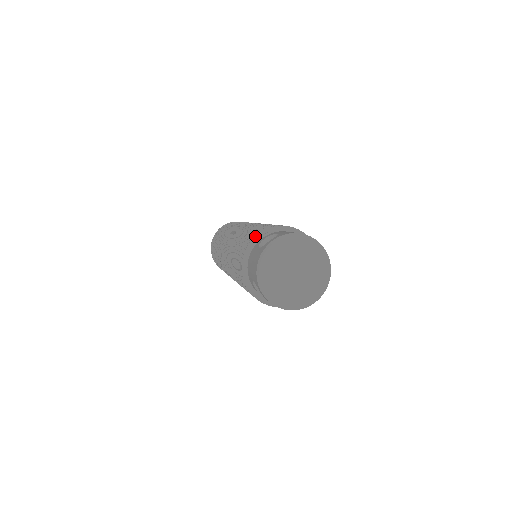
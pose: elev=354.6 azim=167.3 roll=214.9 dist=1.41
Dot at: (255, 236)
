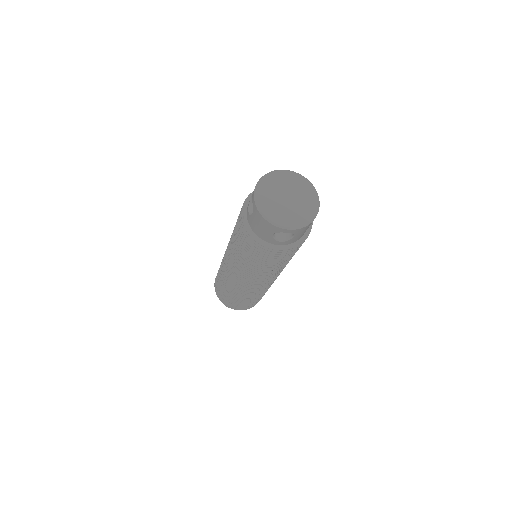
Dot at: (241, 218)
